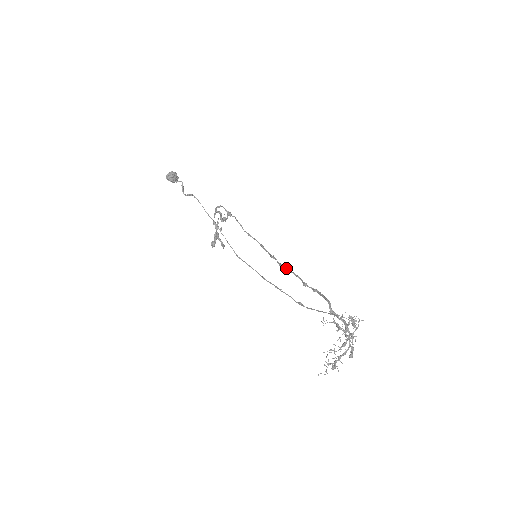
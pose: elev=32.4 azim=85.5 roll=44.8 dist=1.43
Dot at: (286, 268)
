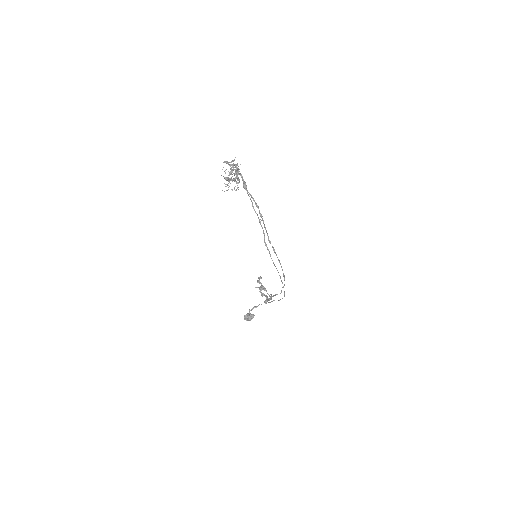
Dot at: occluded
